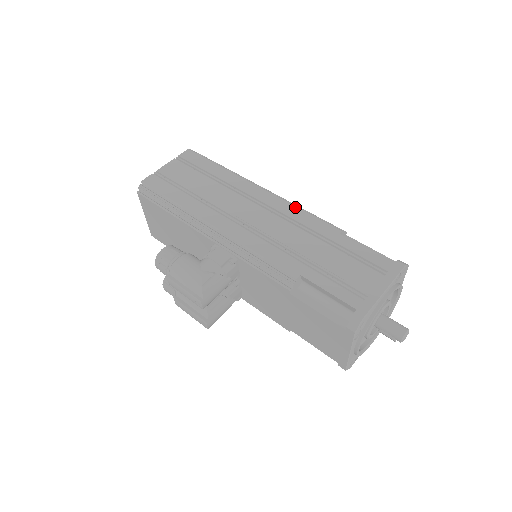
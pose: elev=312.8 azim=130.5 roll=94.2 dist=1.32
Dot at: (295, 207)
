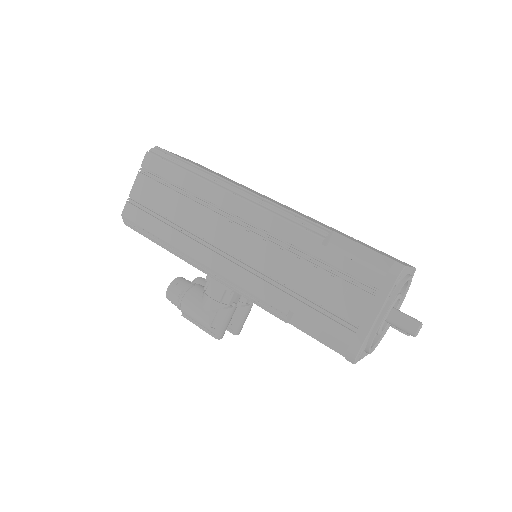
Dot at: (269, 215)
